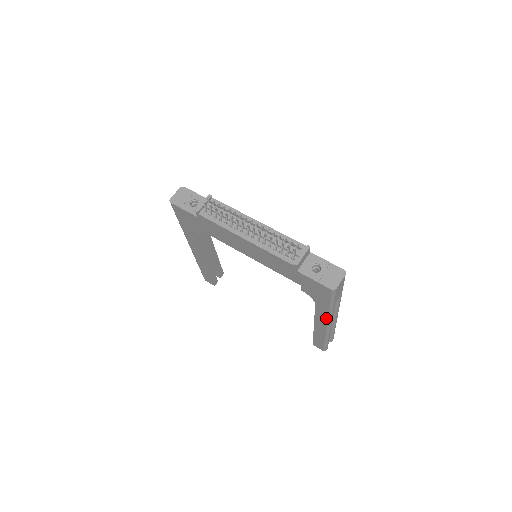
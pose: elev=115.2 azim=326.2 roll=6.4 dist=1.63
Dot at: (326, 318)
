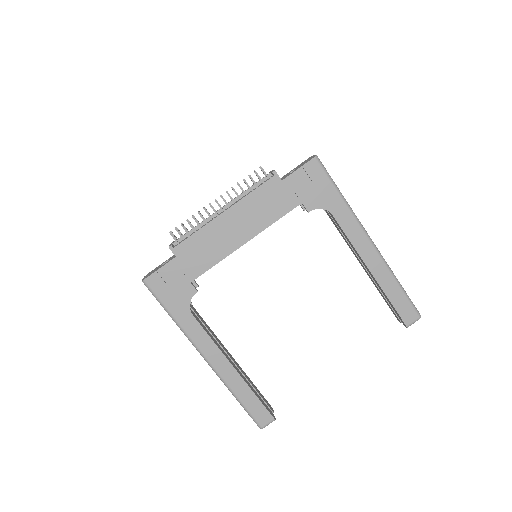
Dot at: (356, 225)
